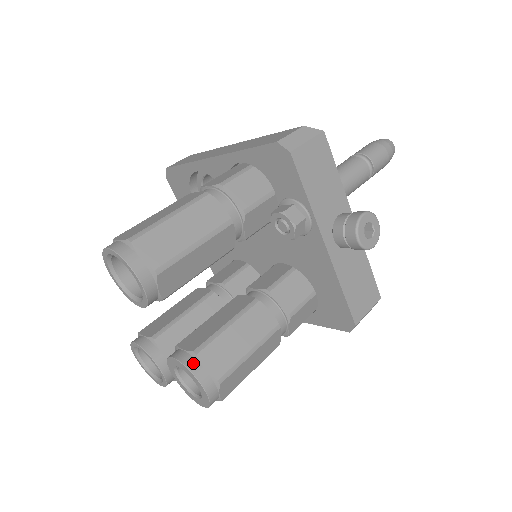
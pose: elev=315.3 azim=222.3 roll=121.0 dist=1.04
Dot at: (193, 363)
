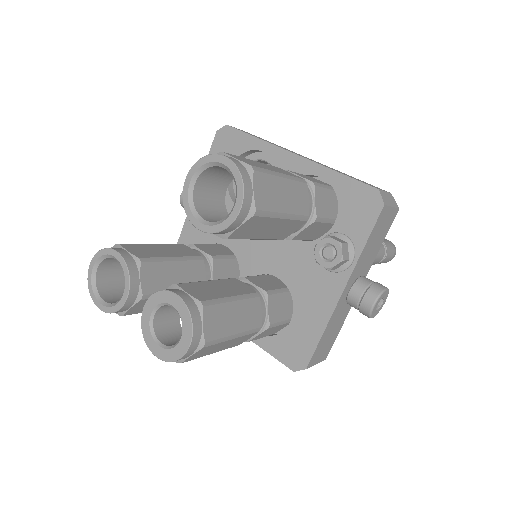
Dot at: (196, 312)
